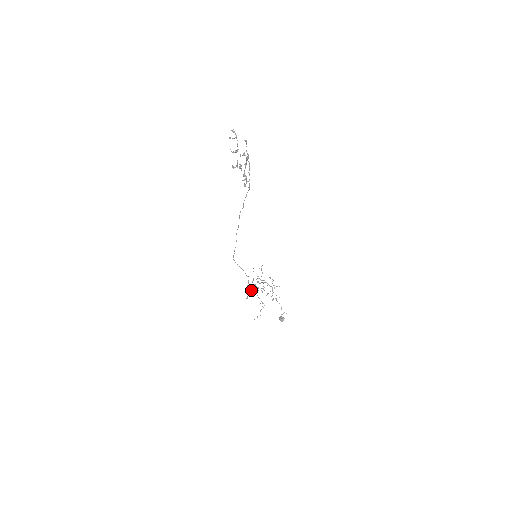
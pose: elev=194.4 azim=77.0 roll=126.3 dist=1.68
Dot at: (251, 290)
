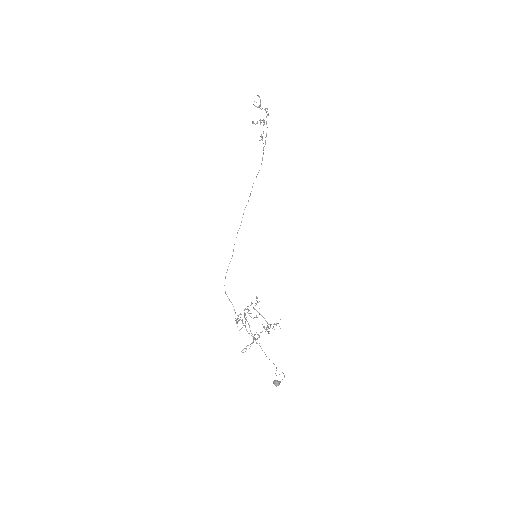
Dot at: occluded
